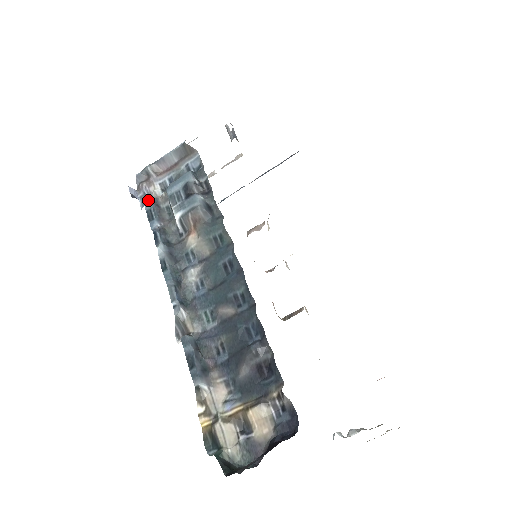
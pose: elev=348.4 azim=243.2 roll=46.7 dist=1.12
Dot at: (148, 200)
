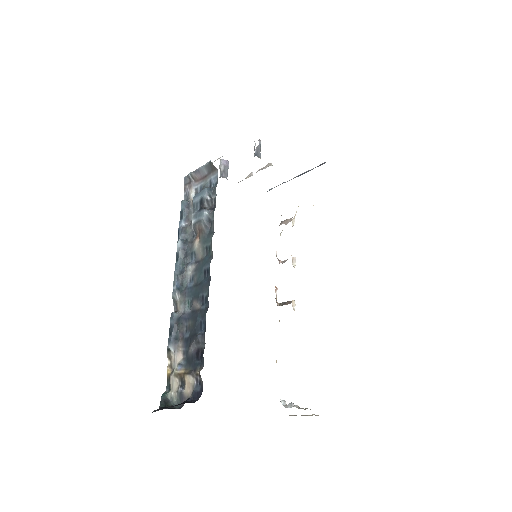
Dot at: (183, 202)
